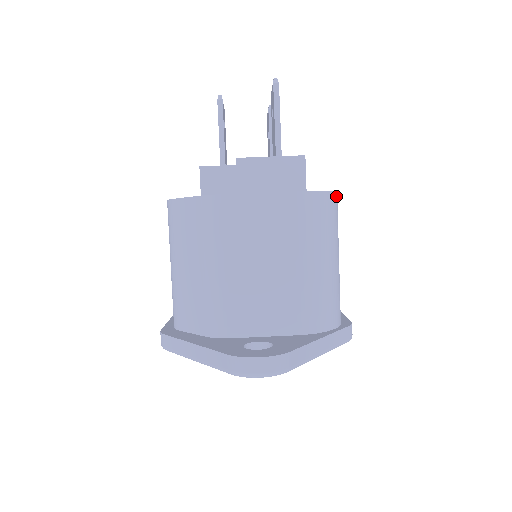
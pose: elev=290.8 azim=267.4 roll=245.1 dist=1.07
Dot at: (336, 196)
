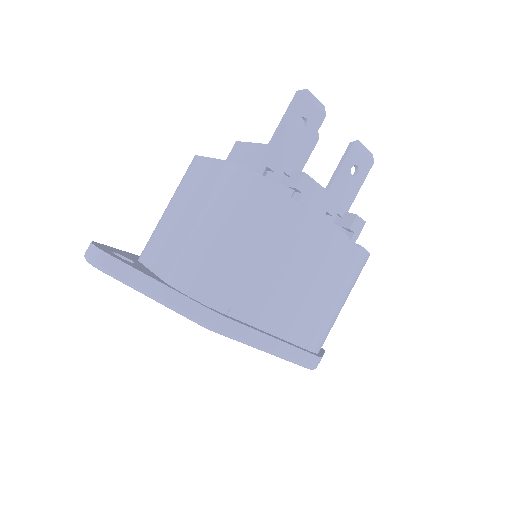
Dot at: (271, 185)
